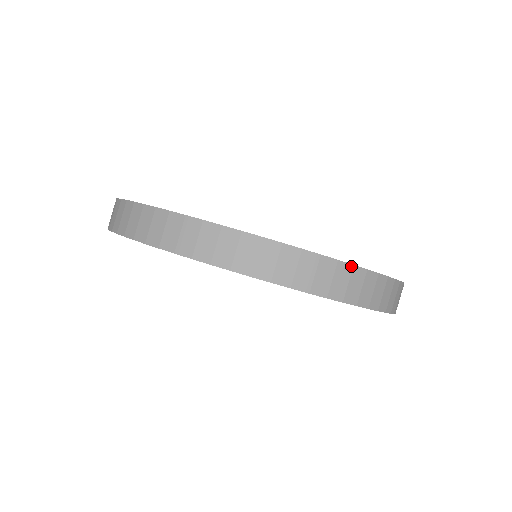
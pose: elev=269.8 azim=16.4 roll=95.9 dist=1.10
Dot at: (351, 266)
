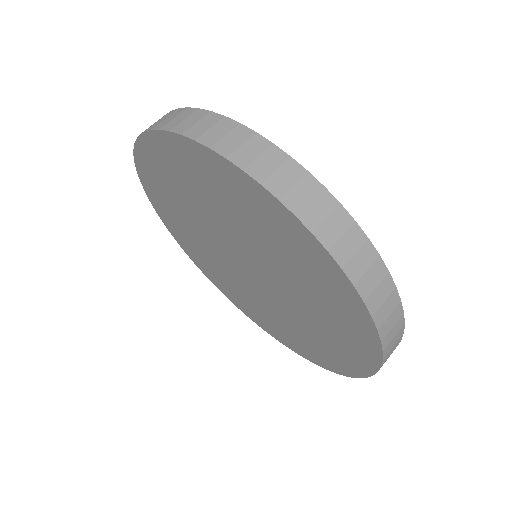
Dot at: (352, 220)
